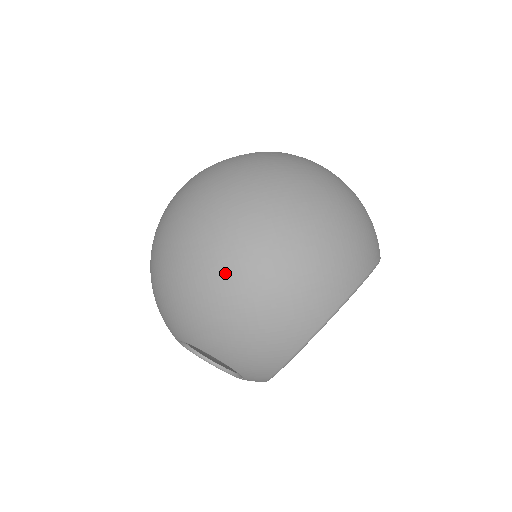
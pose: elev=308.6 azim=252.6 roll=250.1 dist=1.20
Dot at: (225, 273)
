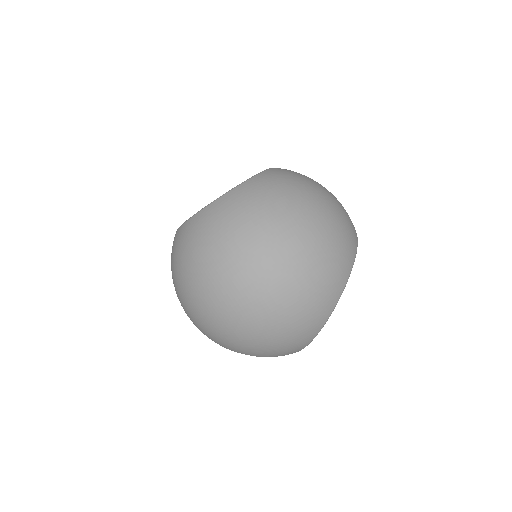
Dot at: (246, 316)
